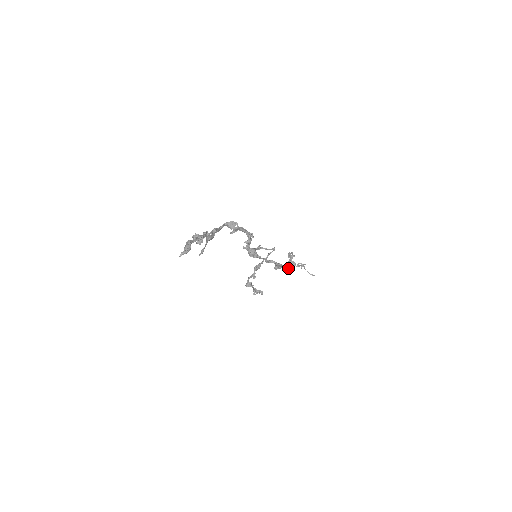
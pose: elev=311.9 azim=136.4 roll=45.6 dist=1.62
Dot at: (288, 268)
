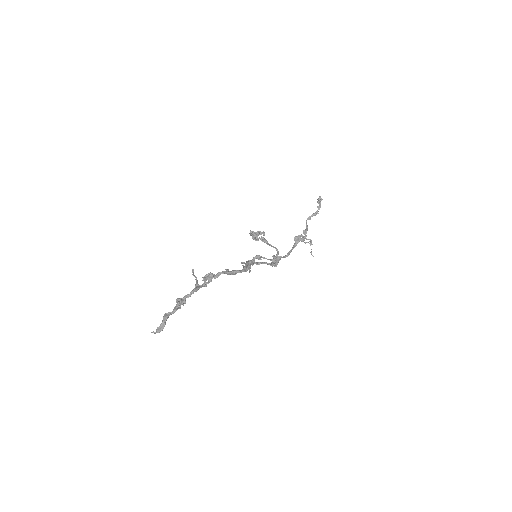
Dot at: occluded
